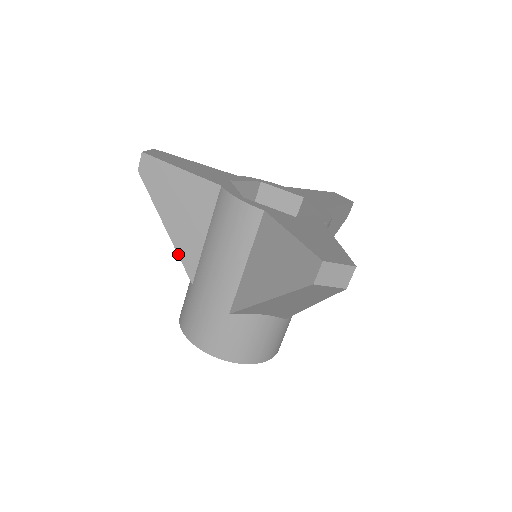
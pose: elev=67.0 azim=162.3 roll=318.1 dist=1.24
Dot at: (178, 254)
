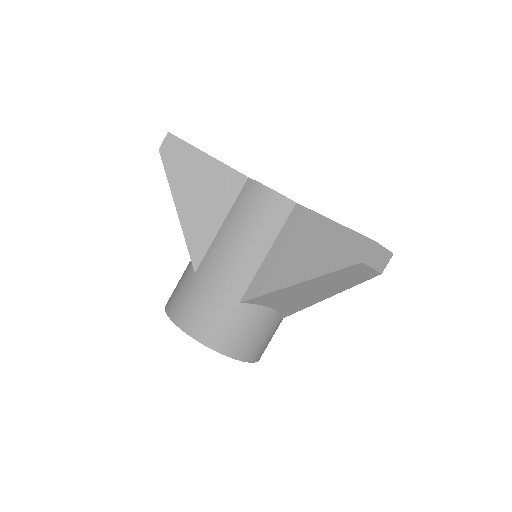
Dot at: (185, 240)
